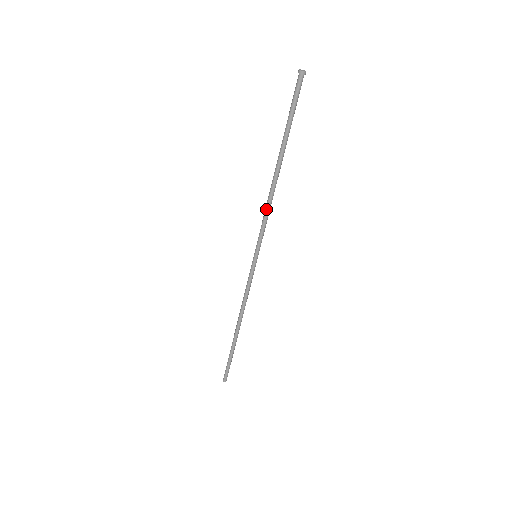
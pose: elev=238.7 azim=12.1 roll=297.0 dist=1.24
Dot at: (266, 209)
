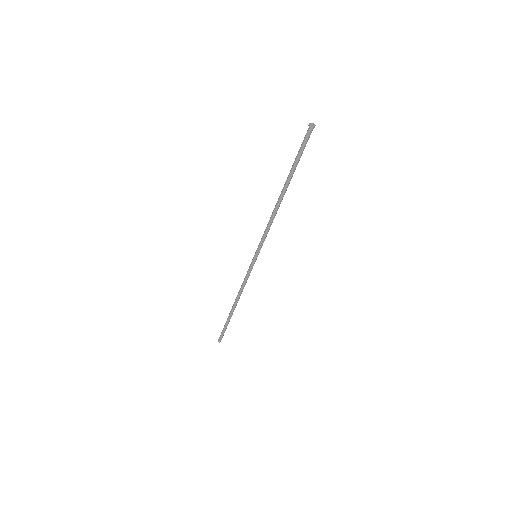
Dot at: (270, 224)
